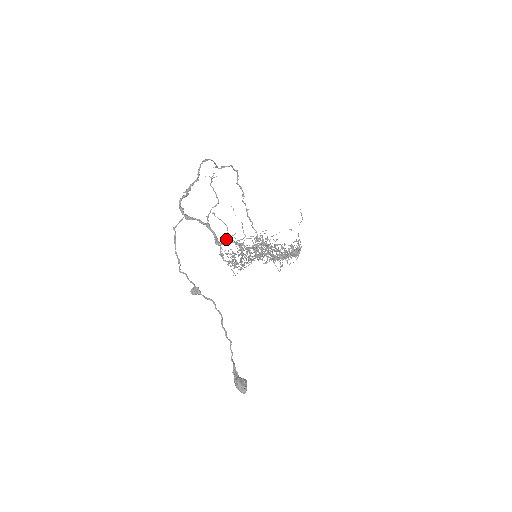
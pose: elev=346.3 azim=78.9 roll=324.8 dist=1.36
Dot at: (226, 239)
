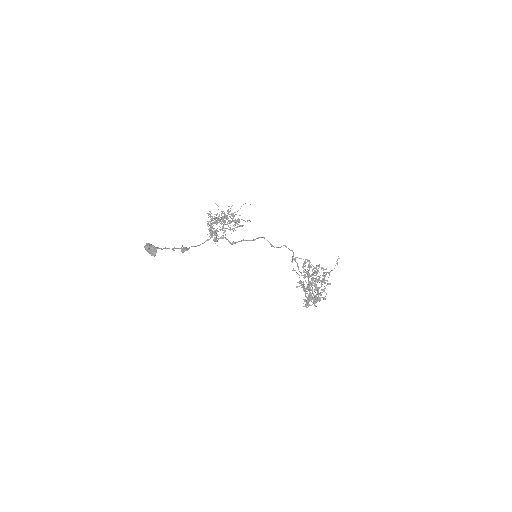
Dot at: (212, 222)
